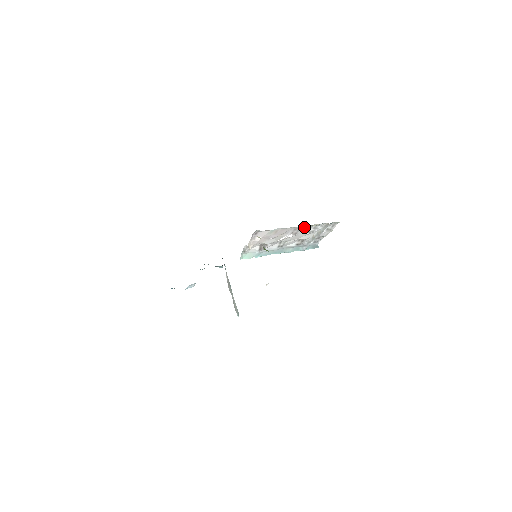
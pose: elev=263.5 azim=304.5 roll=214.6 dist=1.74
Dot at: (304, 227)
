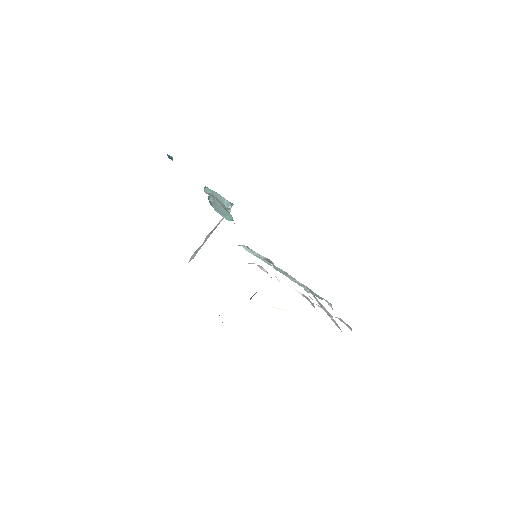
Dot at: occluded
